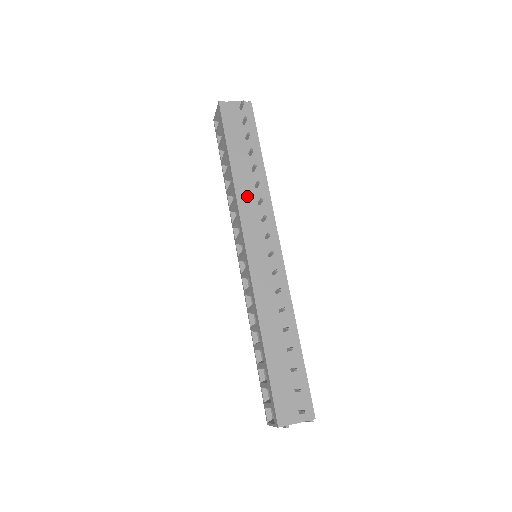
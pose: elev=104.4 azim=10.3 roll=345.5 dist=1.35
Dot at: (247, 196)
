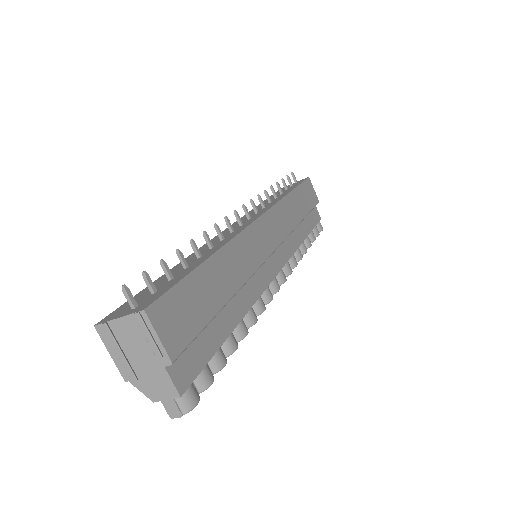
Dot at: occluded
